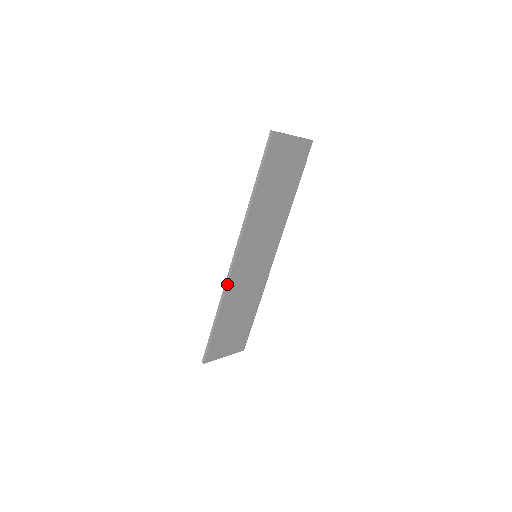
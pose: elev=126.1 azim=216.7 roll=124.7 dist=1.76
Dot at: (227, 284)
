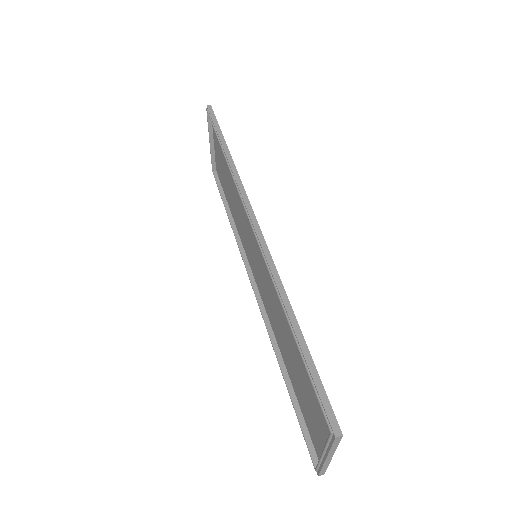
Dot at: (271, 258)
